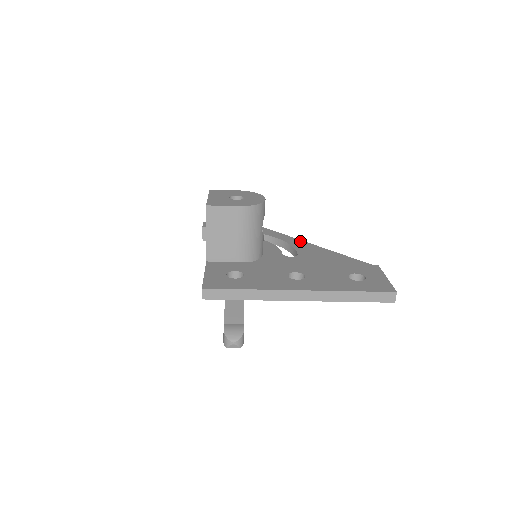
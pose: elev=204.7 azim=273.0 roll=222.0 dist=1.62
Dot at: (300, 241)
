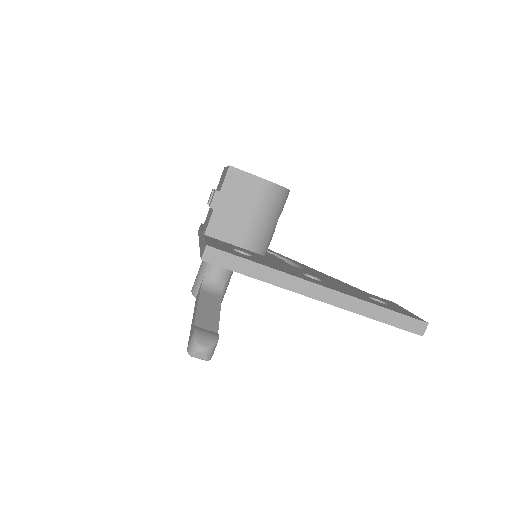
Dot at: occluded
